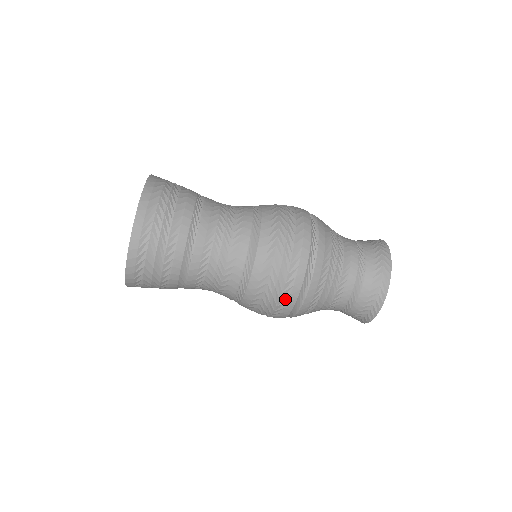
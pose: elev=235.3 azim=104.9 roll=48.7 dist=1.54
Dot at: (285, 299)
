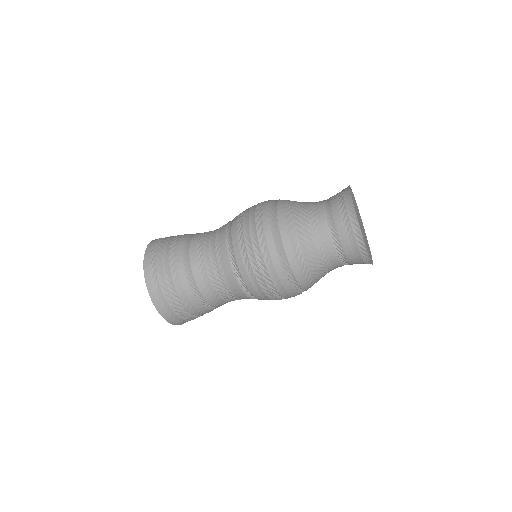
Dot at: (272, 271)
